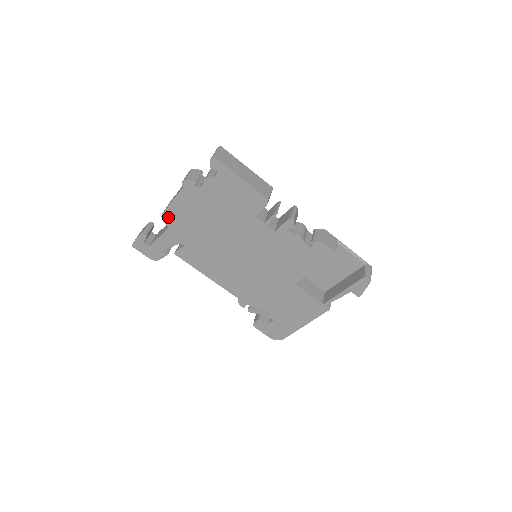
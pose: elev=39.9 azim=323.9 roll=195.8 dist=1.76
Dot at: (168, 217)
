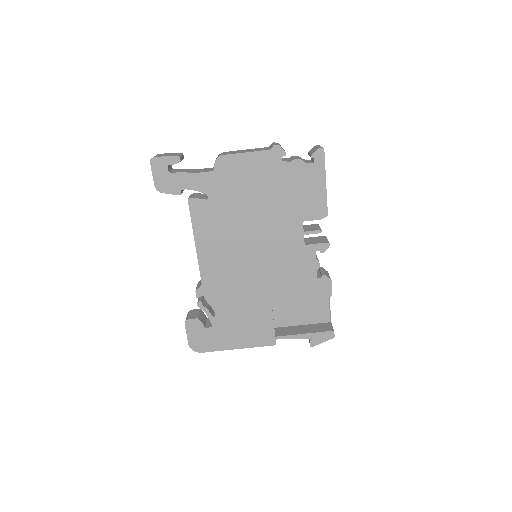
Dot at: (224, 162)
